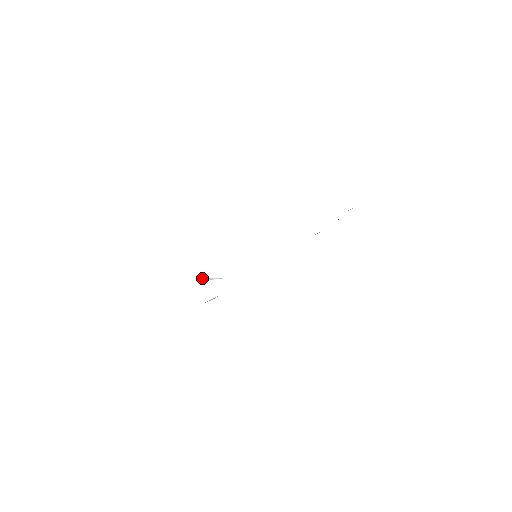
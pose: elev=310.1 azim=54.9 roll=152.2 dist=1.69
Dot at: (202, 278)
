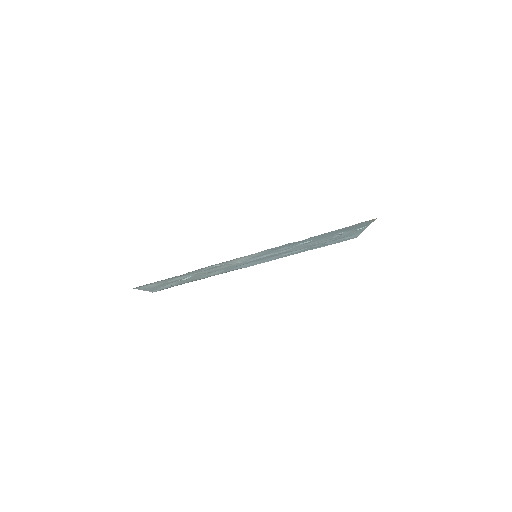
Dot at: occluded
